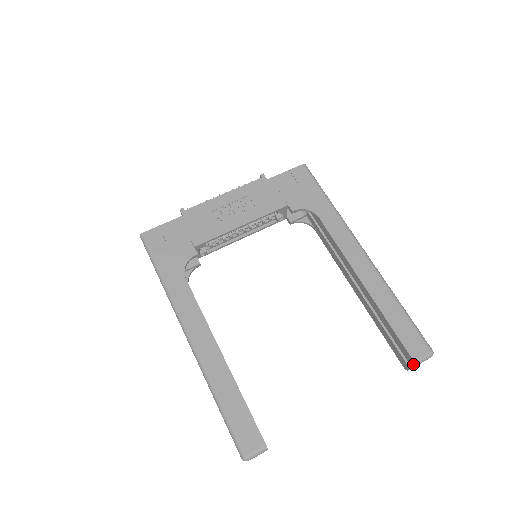
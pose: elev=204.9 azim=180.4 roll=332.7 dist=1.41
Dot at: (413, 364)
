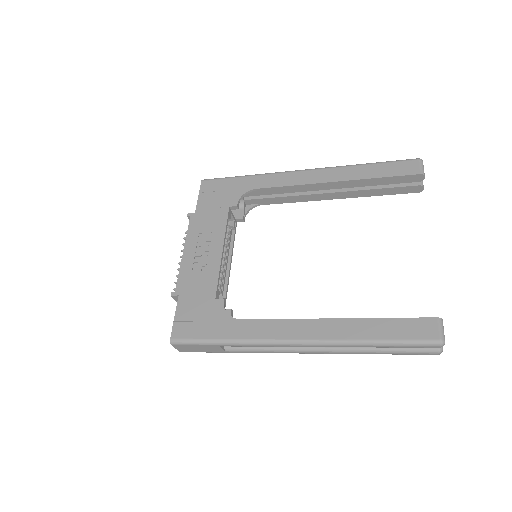
Dot at: (422, 177)
